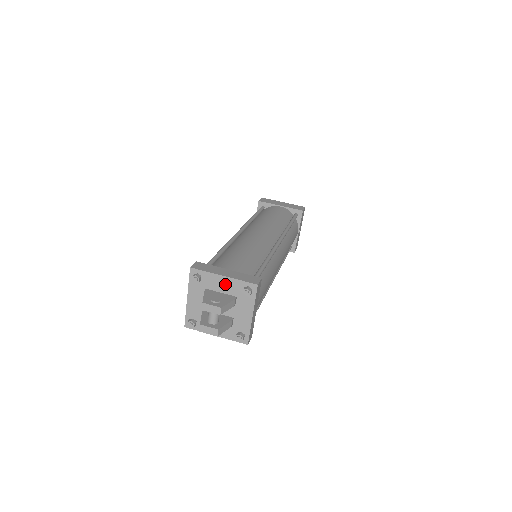
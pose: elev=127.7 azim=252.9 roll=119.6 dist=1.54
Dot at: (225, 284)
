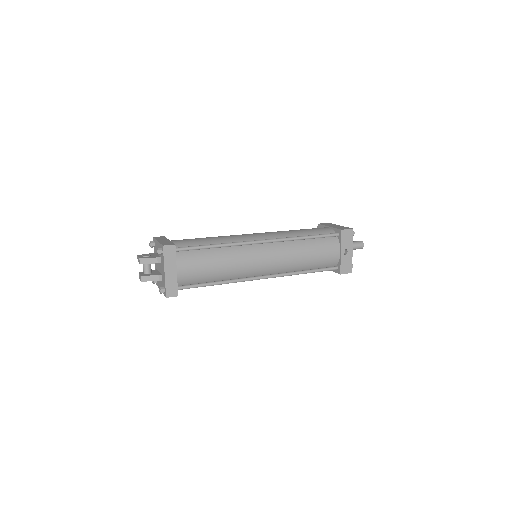
Dot at: (158, 247)
